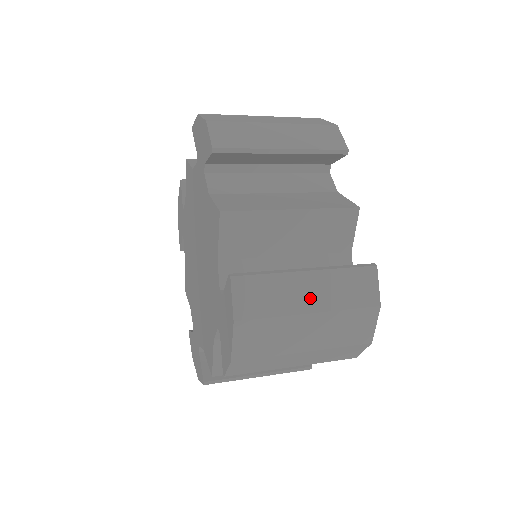
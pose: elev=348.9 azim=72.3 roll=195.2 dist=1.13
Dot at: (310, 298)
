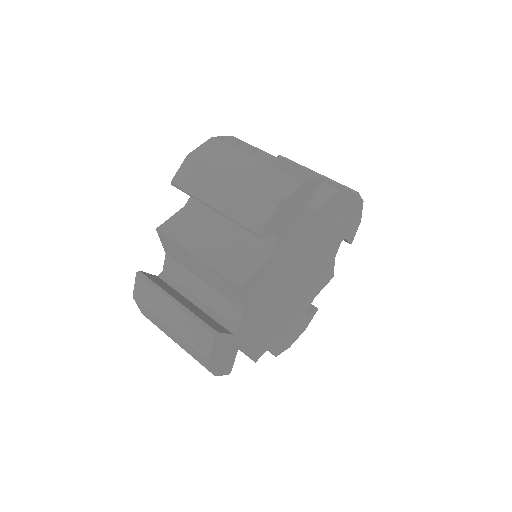
Dot at: (170, 318)
